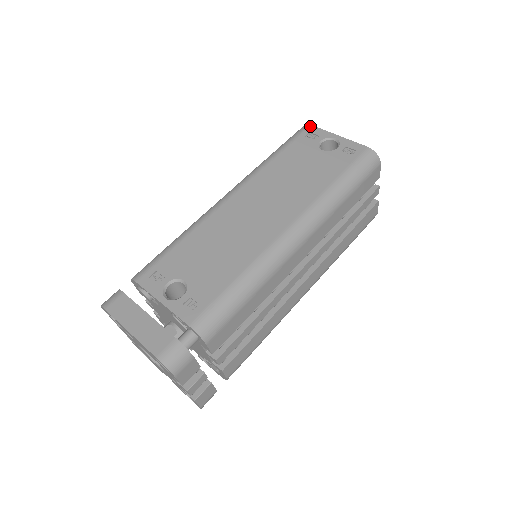
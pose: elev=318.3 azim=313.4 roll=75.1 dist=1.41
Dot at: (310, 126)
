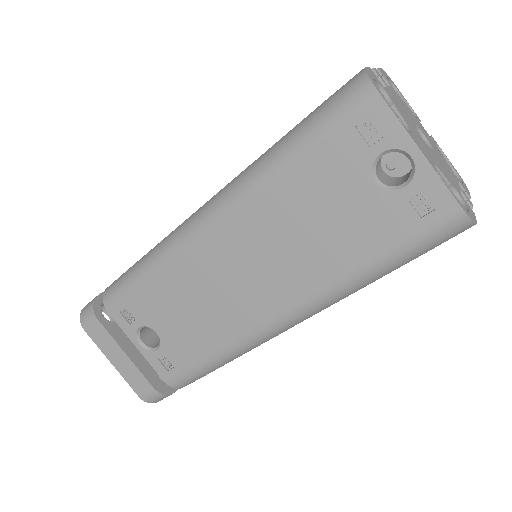
Dot at: (375, 96)
